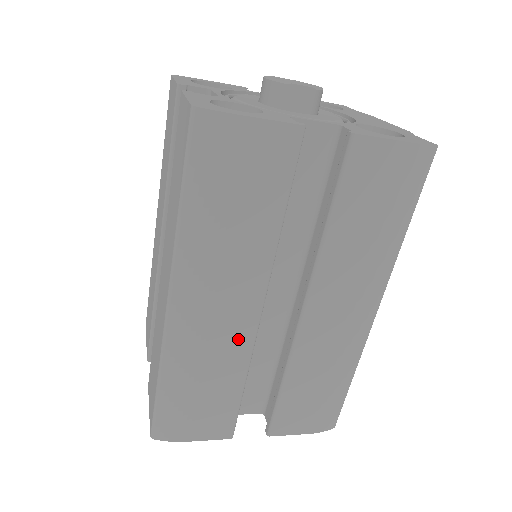
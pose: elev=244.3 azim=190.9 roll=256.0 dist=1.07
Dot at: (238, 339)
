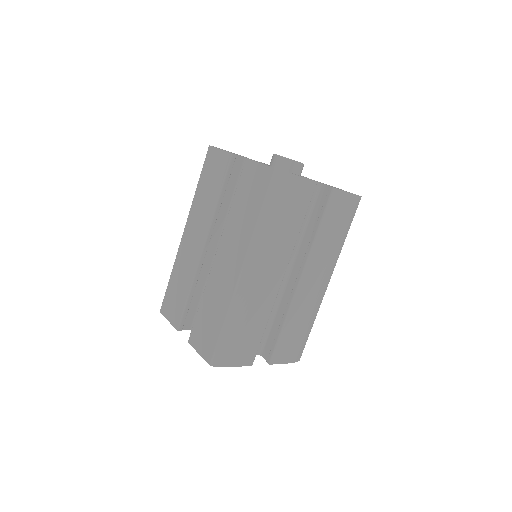
Dot at: (269, 296)
